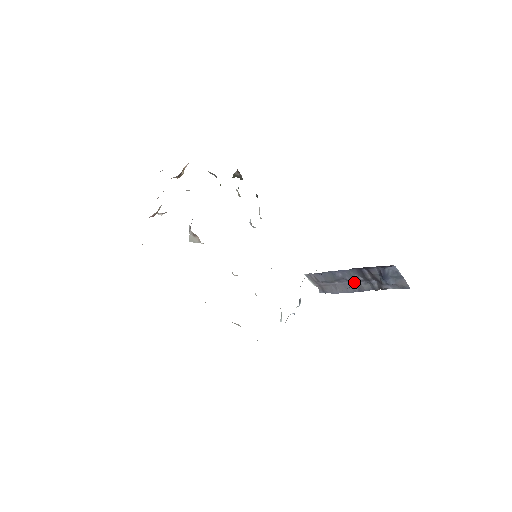
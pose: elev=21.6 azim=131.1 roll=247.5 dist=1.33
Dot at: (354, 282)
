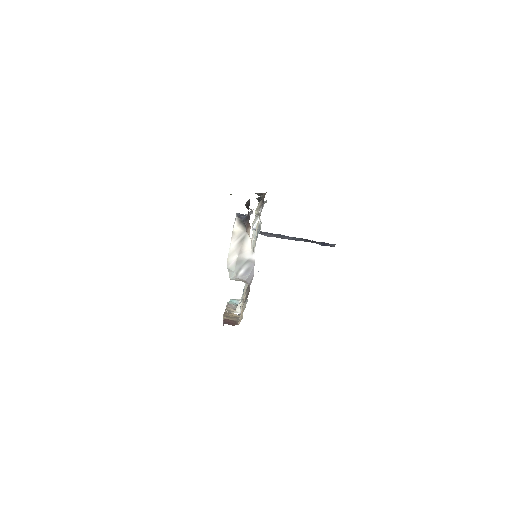
Dot at: occluded
